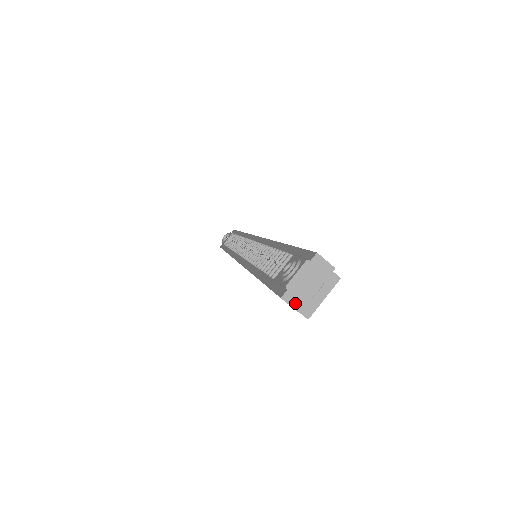
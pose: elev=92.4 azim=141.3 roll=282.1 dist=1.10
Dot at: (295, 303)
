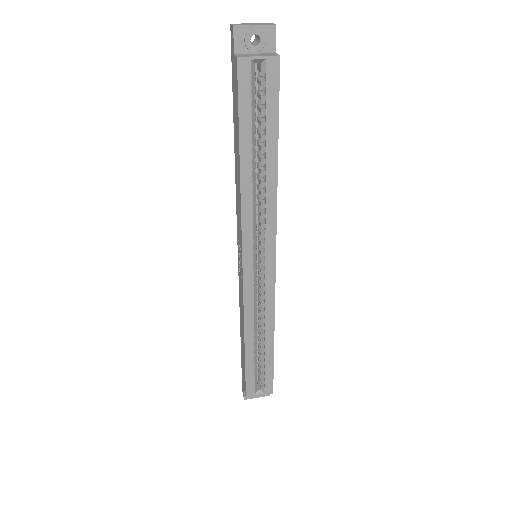
Dot at: (236, 25)
